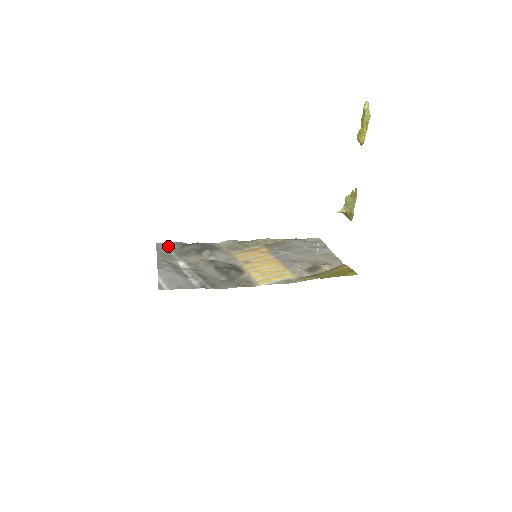
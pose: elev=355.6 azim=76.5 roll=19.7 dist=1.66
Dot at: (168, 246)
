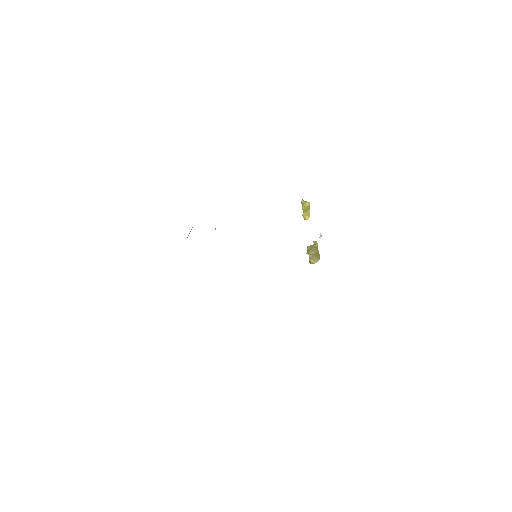
Dot at: occluded
